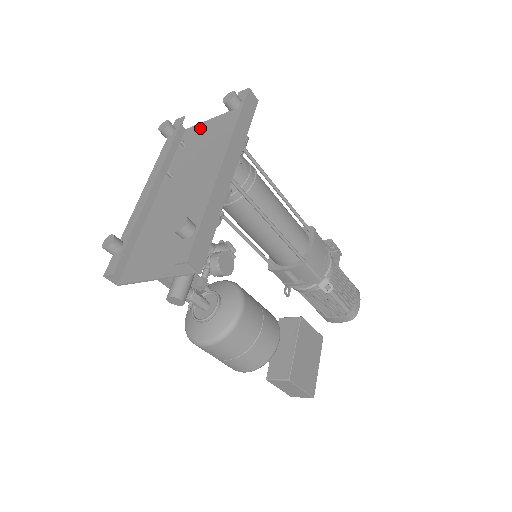
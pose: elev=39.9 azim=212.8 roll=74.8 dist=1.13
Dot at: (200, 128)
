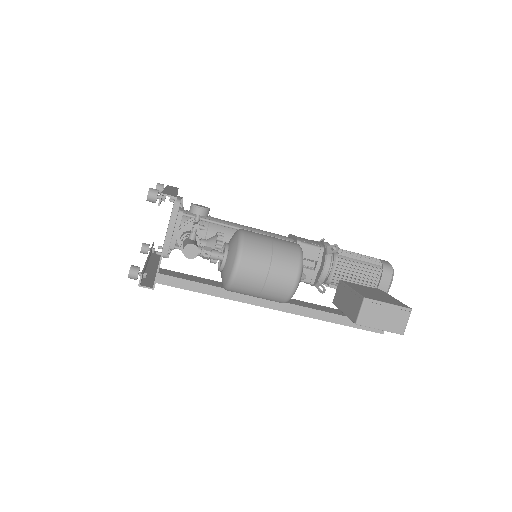
Dot at: occluded
